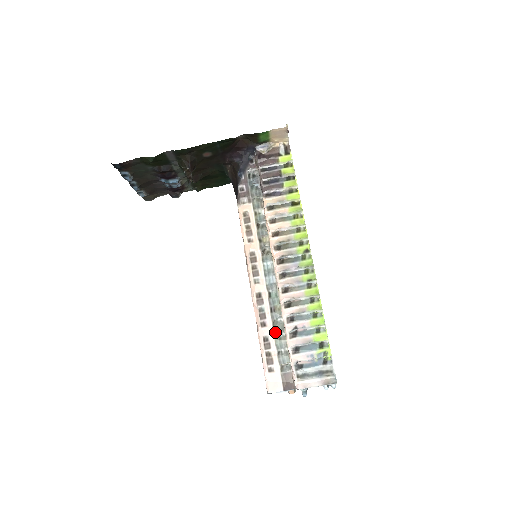
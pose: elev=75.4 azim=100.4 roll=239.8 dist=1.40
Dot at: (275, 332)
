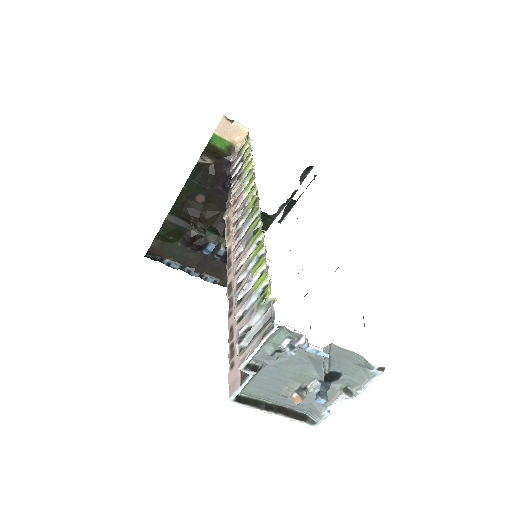
Dot at: occluded
